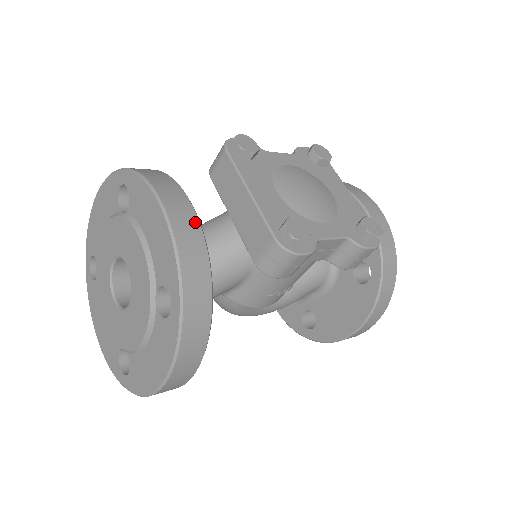
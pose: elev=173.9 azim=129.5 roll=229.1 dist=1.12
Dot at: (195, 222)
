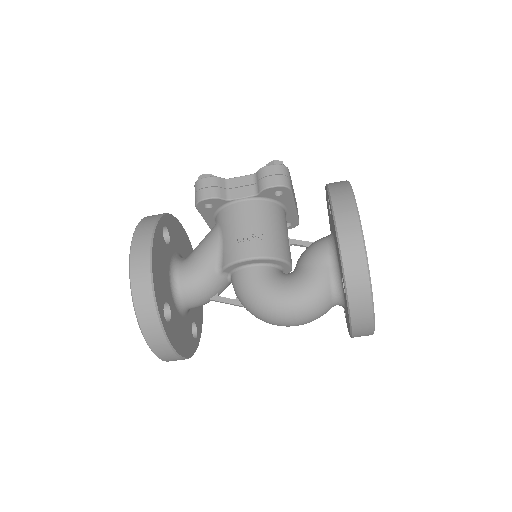
Dot at: occluded
